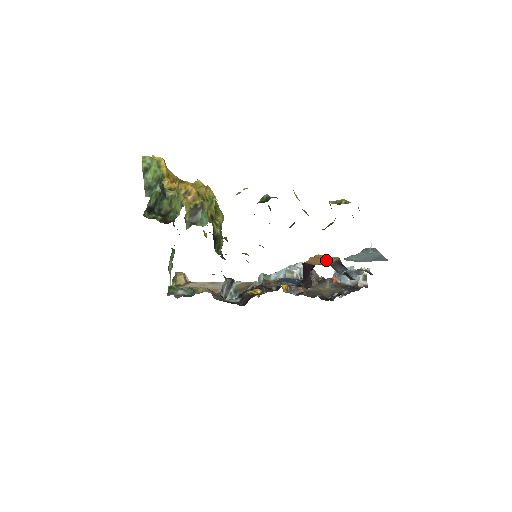
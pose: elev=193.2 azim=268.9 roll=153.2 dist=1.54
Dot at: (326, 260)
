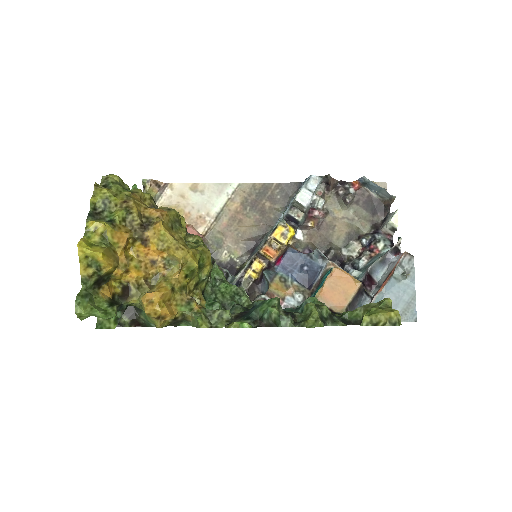
Dot at: (344, 294)
